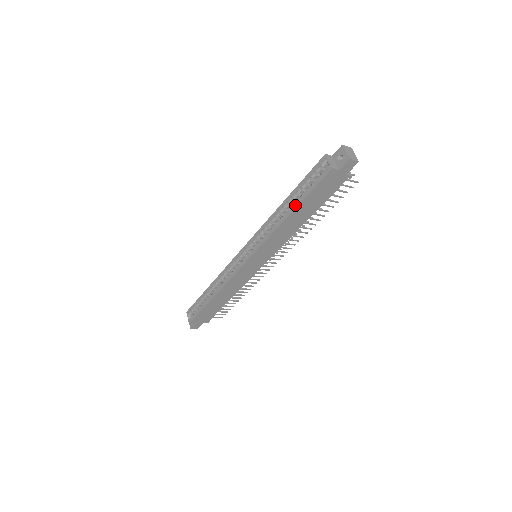
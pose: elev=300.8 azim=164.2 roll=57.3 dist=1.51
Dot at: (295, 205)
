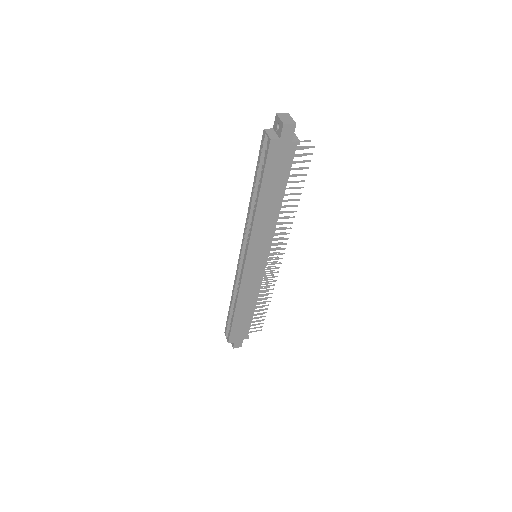
Dot at: (258, 190)
